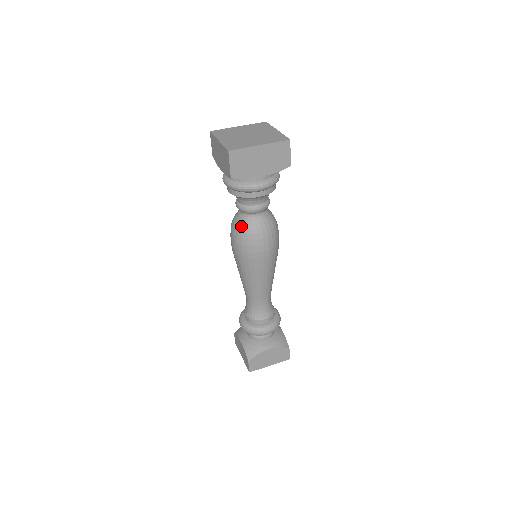
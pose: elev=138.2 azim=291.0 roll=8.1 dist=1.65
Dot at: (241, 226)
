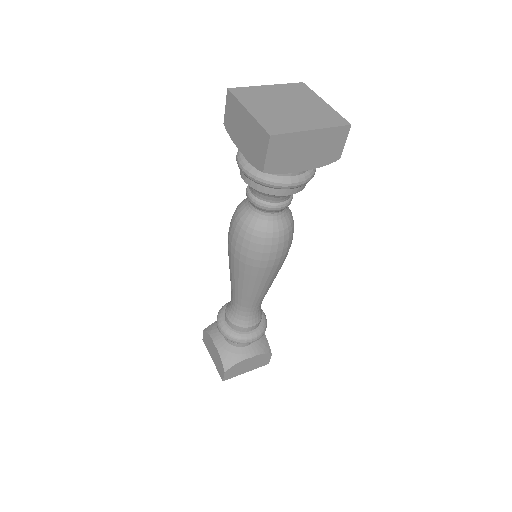
Dot at: (252, 226)
